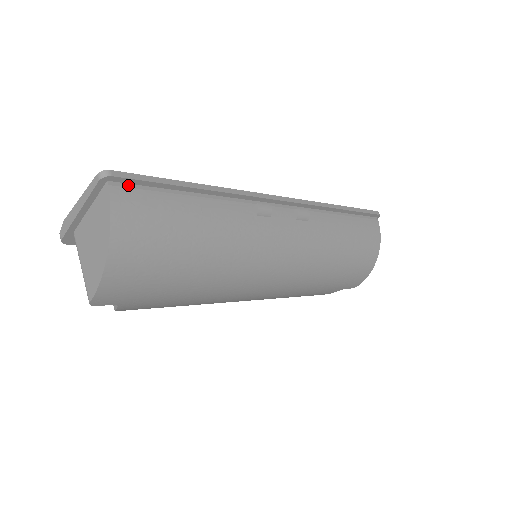
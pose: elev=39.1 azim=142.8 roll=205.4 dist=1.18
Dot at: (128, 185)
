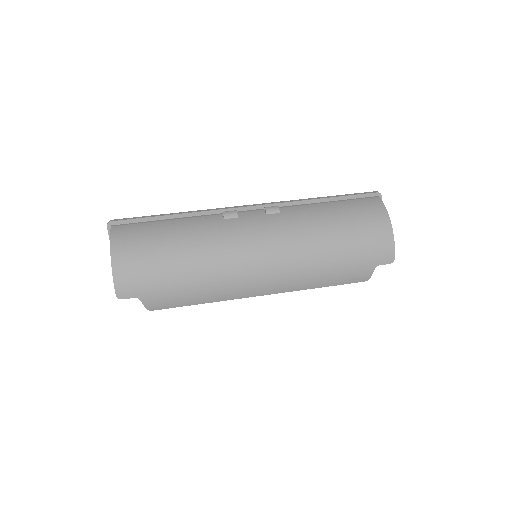
Dot at: (124, 224)
